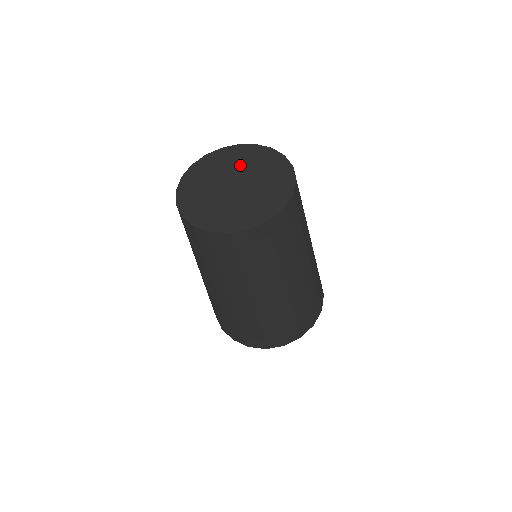
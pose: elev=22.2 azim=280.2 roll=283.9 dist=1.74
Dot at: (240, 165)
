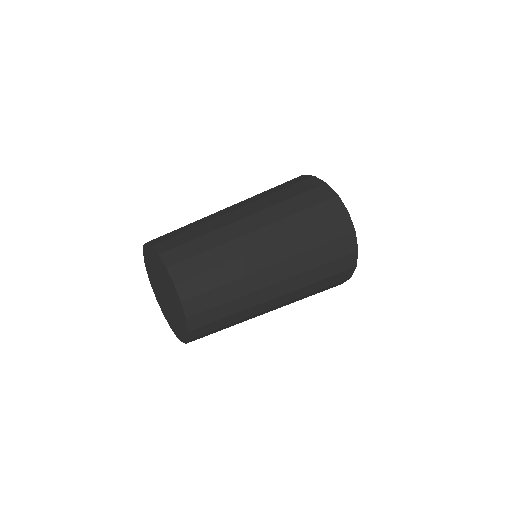
Dot at: (160, 274)
